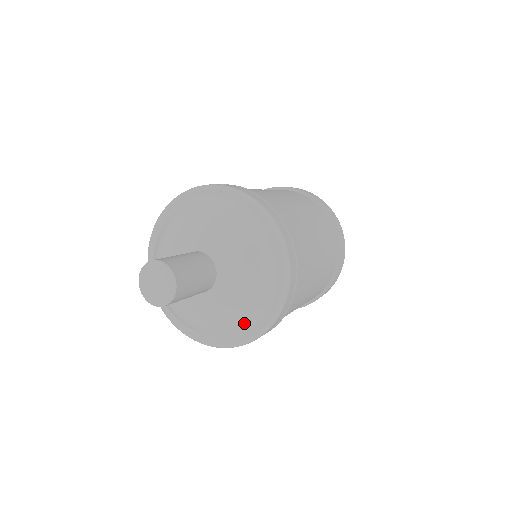
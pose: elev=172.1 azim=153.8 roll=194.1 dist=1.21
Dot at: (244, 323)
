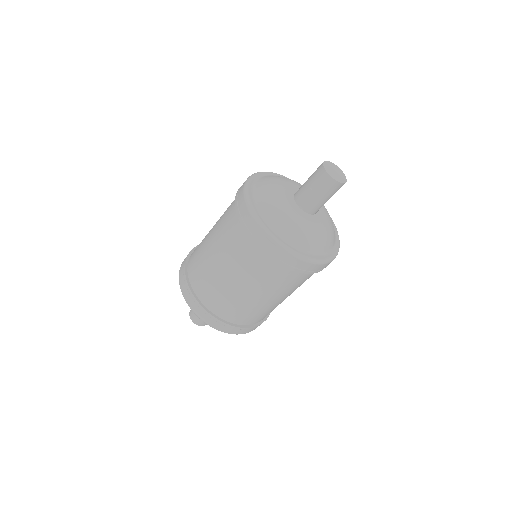
Dot at: occluded
